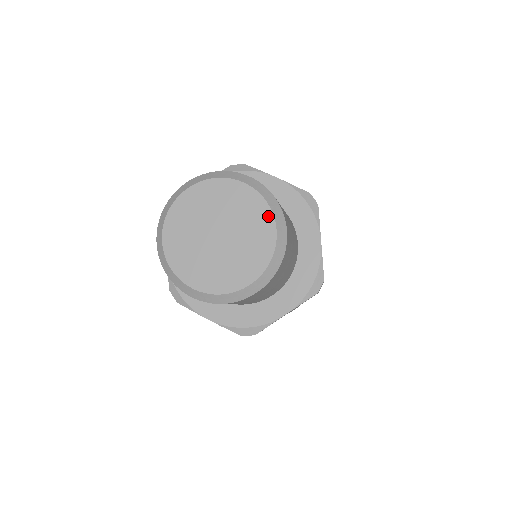
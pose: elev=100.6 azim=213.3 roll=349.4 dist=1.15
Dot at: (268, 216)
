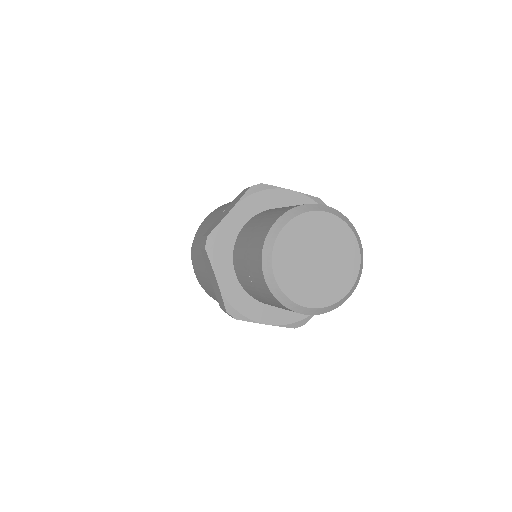
Dot at: (353, 278)
